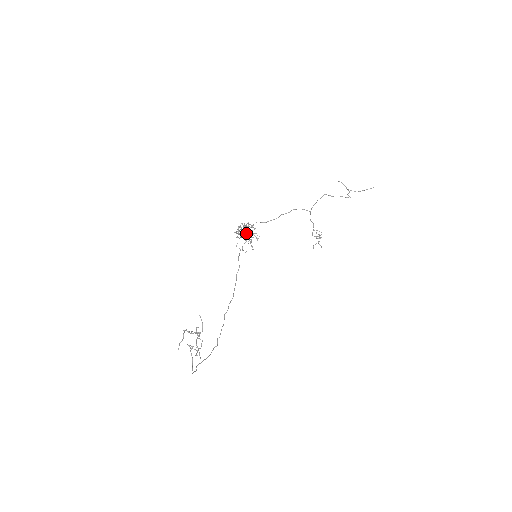
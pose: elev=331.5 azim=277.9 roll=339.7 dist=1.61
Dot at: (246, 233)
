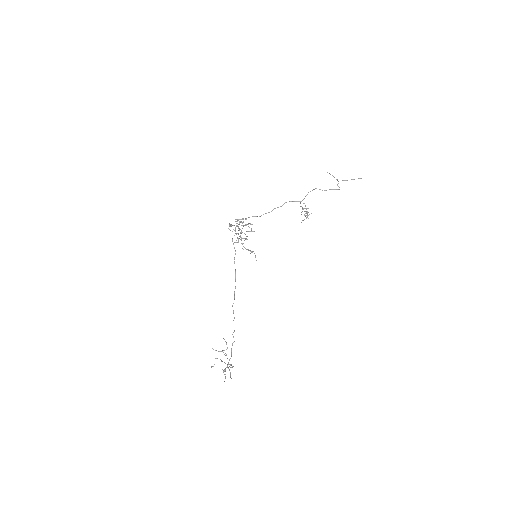
Dot at: (245, 239)
